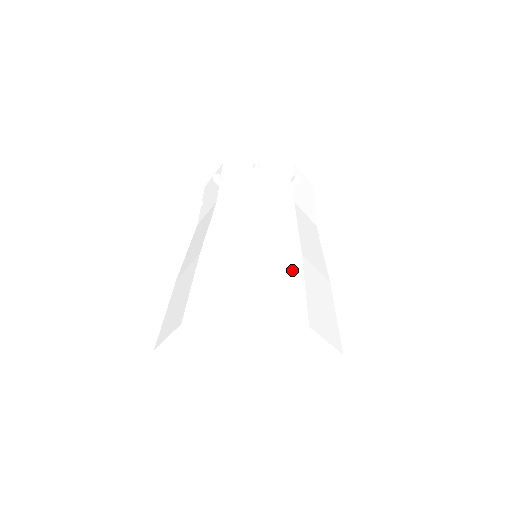
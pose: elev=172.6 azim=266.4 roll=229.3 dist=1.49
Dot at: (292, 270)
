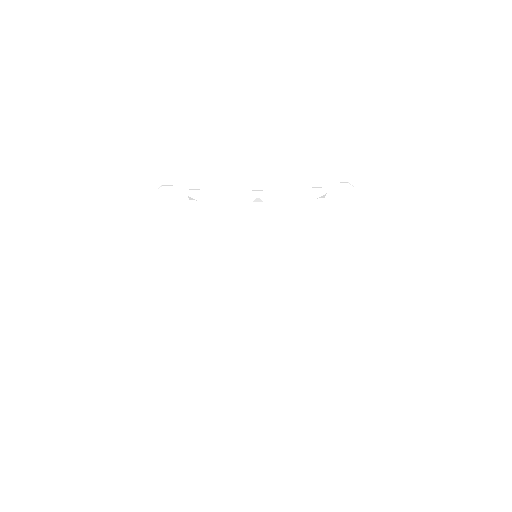
Dot at: (309, 378)
